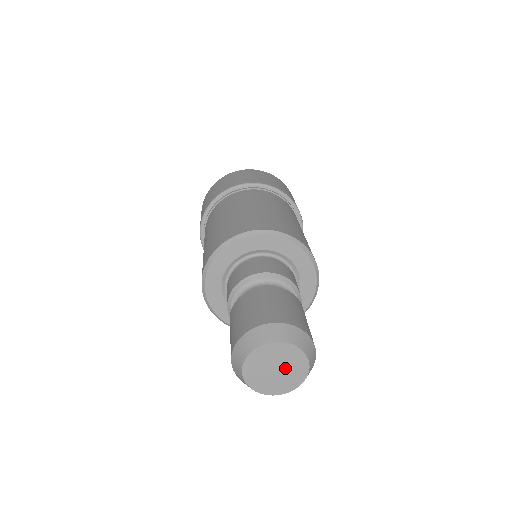
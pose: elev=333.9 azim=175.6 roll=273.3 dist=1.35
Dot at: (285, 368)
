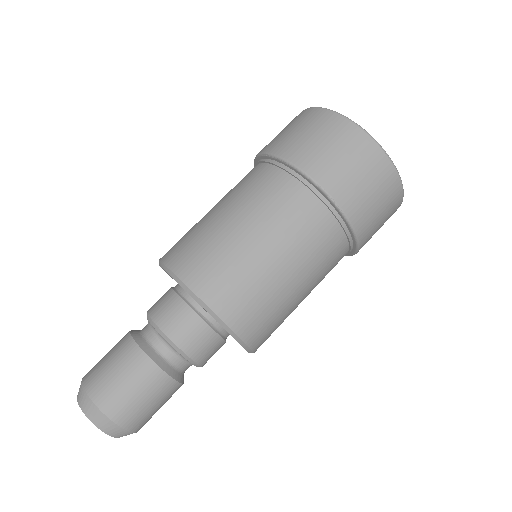
Dot at: occluded
